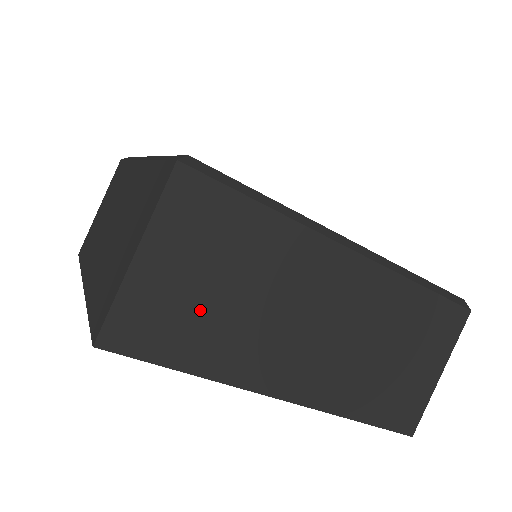
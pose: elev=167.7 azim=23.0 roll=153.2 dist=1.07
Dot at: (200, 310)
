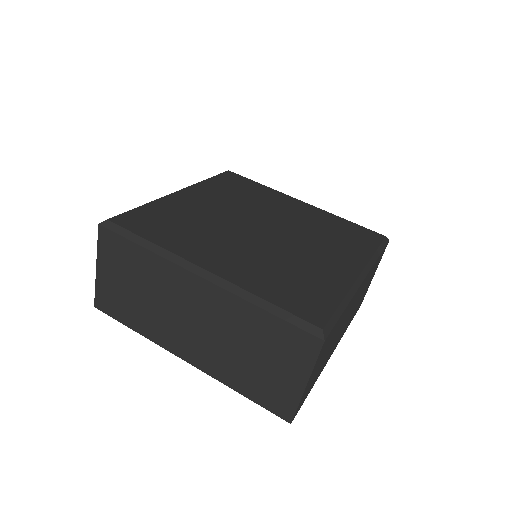
Dot at: occluded
